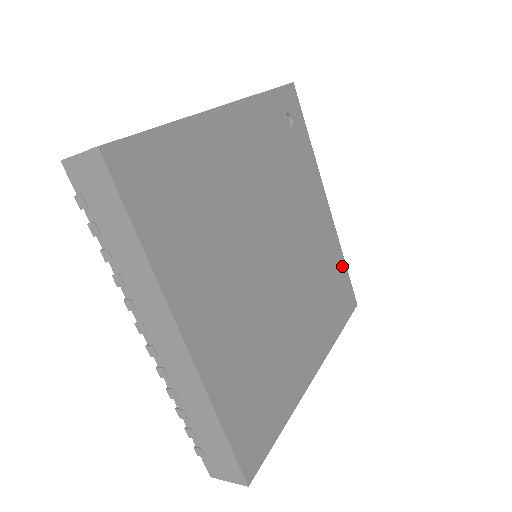
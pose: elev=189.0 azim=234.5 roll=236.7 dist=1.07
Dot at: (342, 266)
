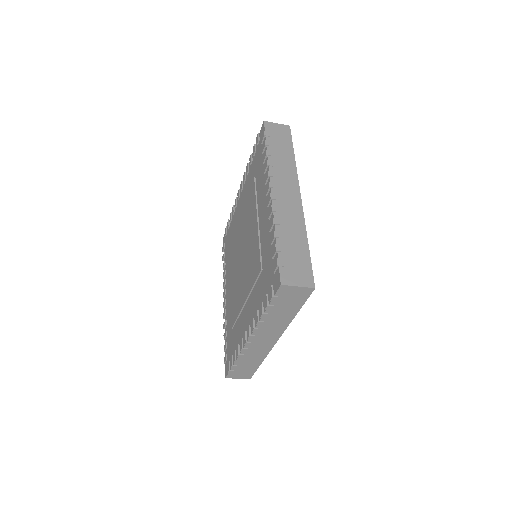
Dot at: occluded
